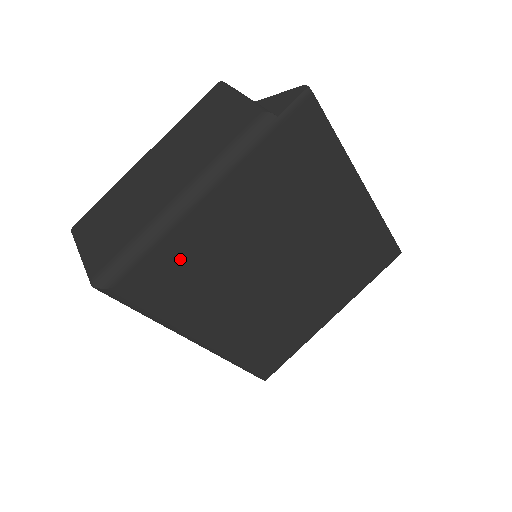
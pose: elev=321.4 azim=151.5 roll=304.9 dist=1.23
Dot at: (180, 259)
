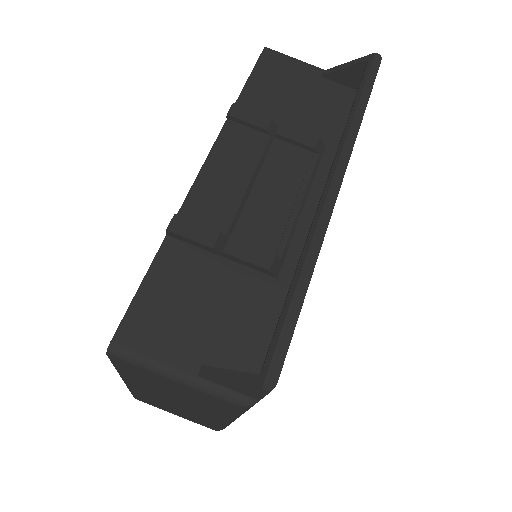
Dot at: occluded
